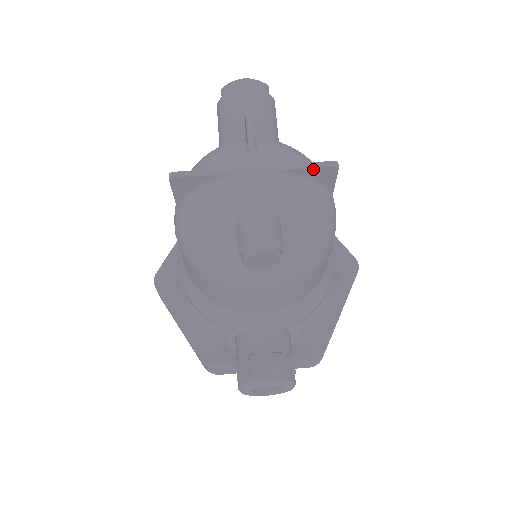
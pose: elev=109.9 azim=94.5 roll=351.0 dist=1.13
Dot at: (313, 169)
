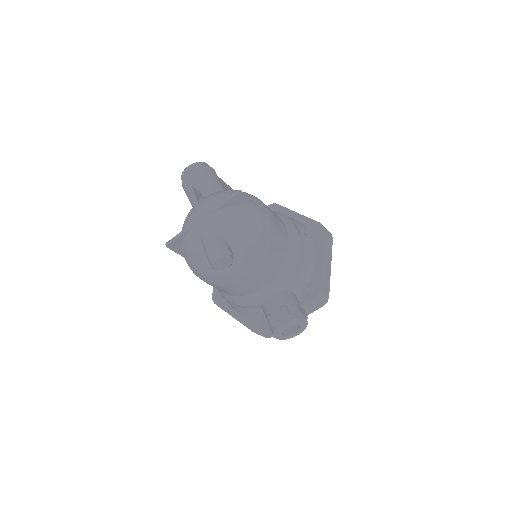
Dot at: (229, 201)
